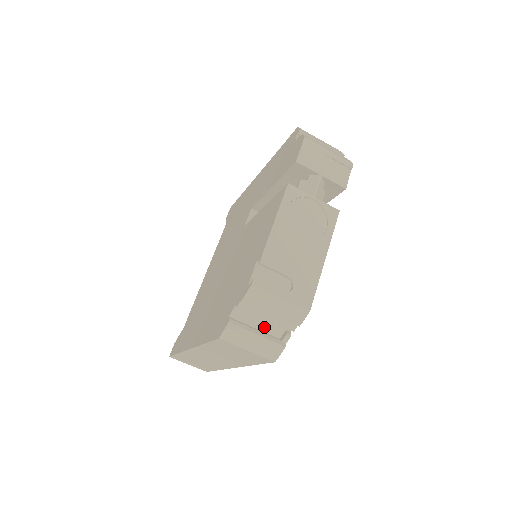
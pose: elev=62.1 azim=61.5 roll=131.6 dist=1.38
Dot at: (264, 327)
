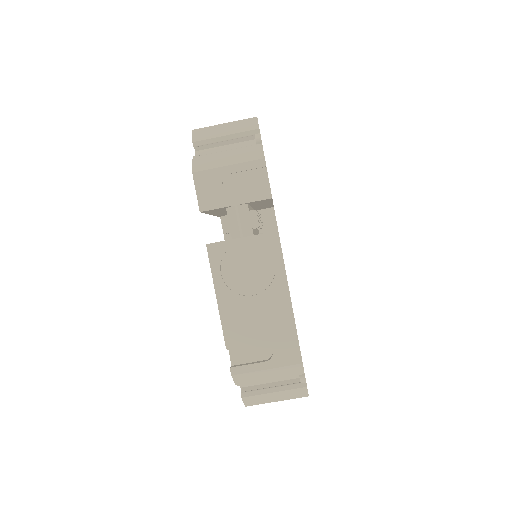
Dot at: (277, 379)
